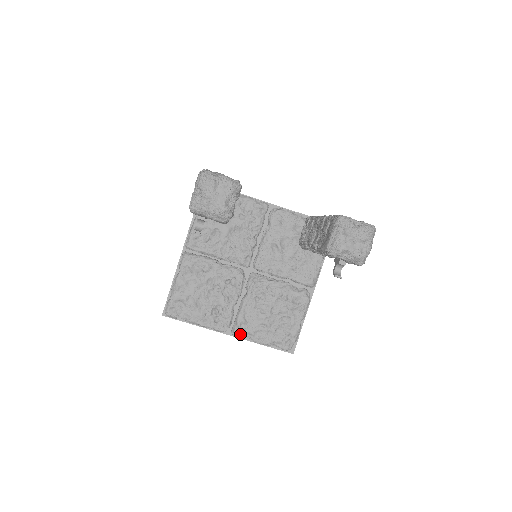
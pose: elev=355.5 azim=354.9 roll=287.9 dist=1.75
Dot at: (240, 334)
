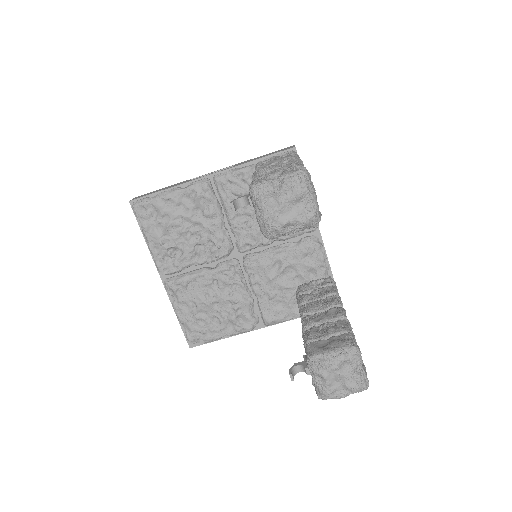
Dot at: (170, 289)
